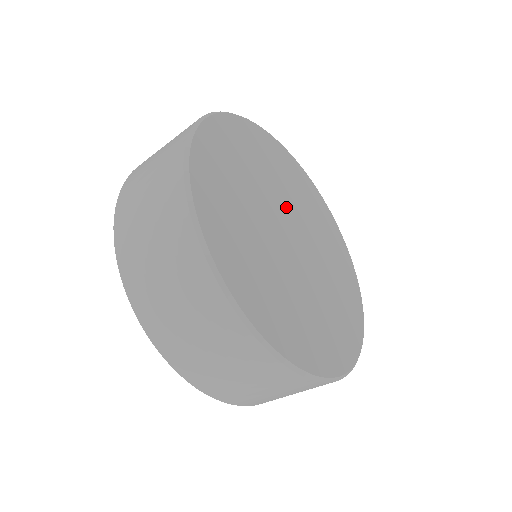
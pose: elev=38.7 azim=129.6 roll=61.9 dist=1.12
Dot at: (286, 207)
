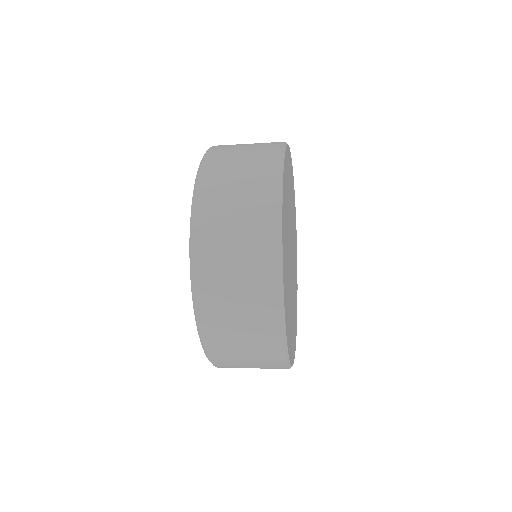
Dot at: occluded
